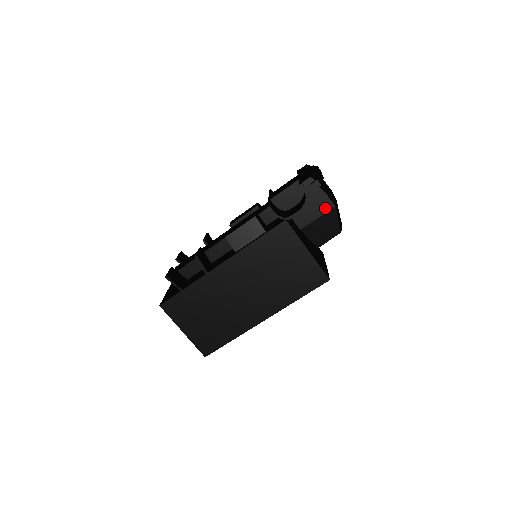
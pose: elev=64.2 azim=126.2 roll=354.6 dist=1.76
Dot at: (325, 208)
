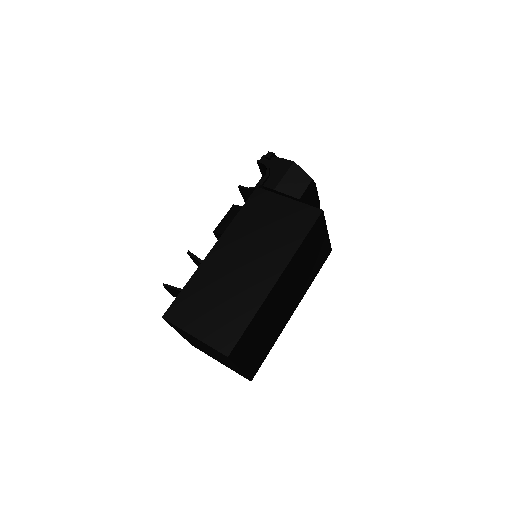
Dot at: (286, 167)
